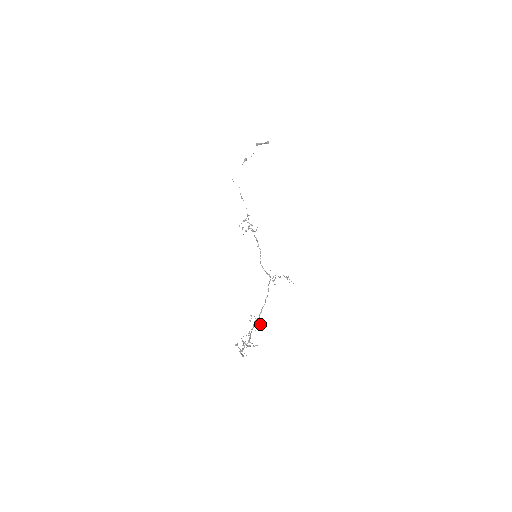
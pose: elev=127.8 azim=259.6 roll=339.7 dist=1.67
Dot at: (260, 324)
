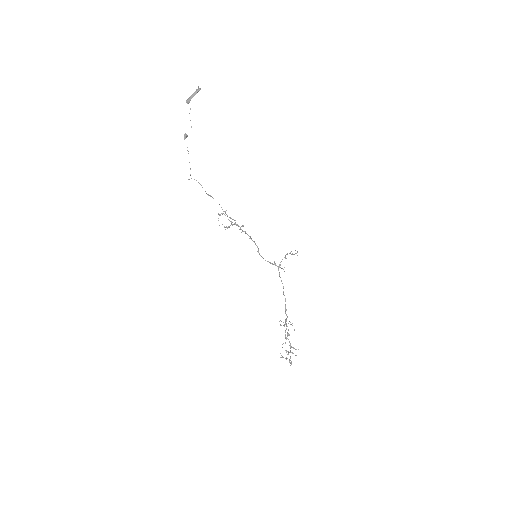
Dot at: occluded
